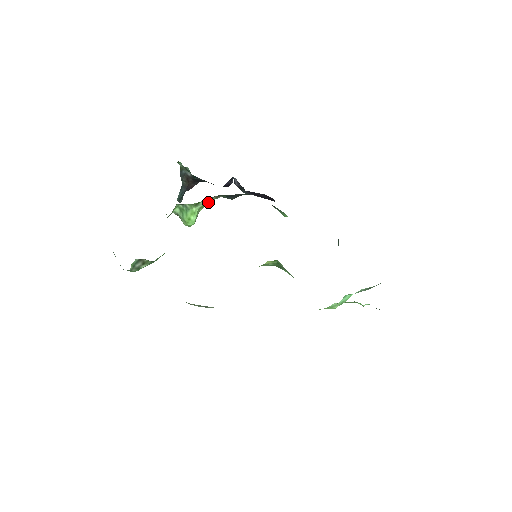
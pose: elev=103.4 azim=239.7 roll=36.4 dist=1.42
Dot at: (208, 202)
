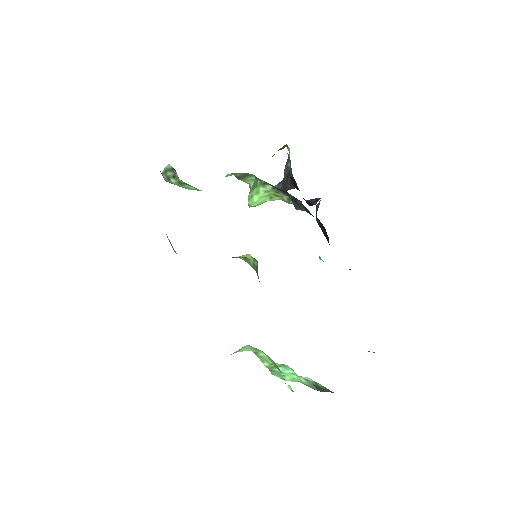
Dot at: (279, 198)
